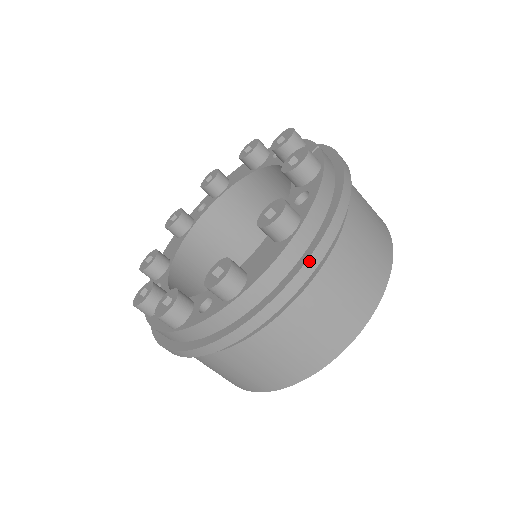
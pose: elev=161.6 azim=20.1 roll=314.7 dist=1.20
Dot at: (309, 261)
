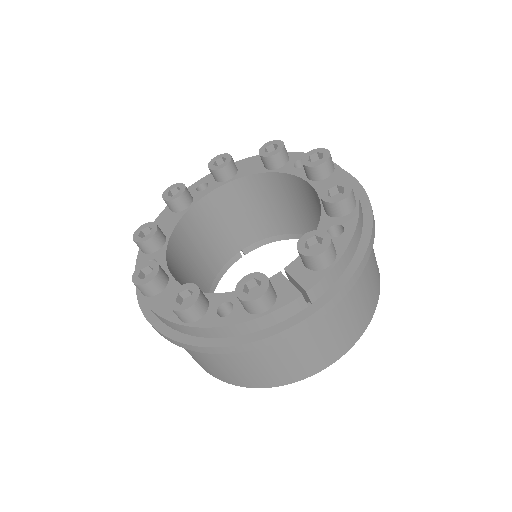
Dot at: (175, 341)
